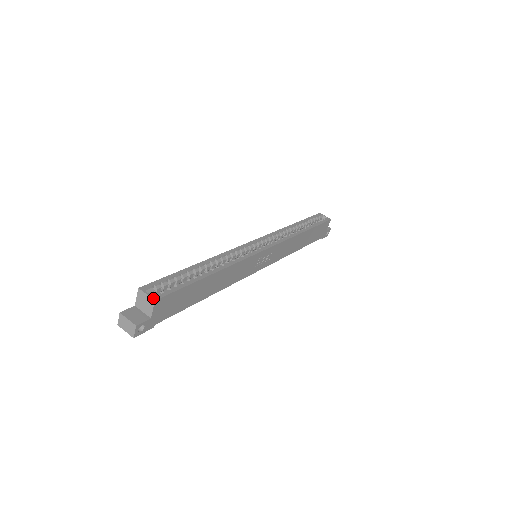
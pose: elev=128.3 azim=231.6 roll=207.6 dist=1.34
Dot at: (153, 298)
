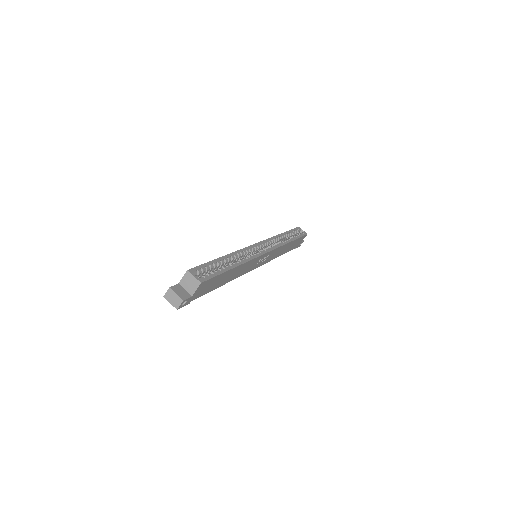
Dot at: (199, 281)
